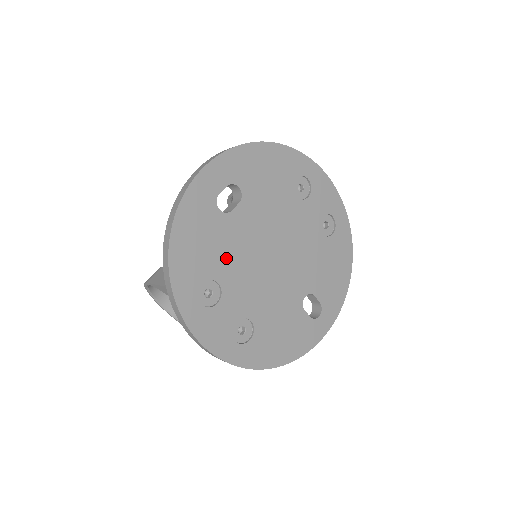
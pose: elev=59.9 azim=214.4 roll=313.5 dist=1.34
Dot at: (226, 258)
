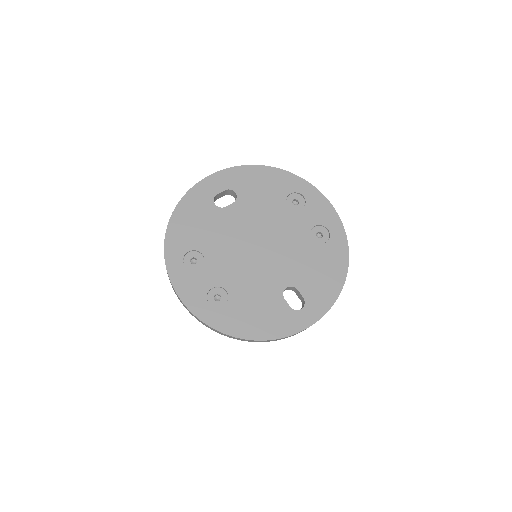
Dot at: (214, 238)
